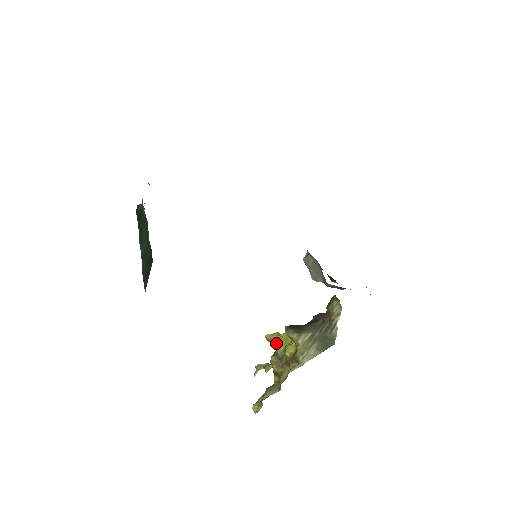
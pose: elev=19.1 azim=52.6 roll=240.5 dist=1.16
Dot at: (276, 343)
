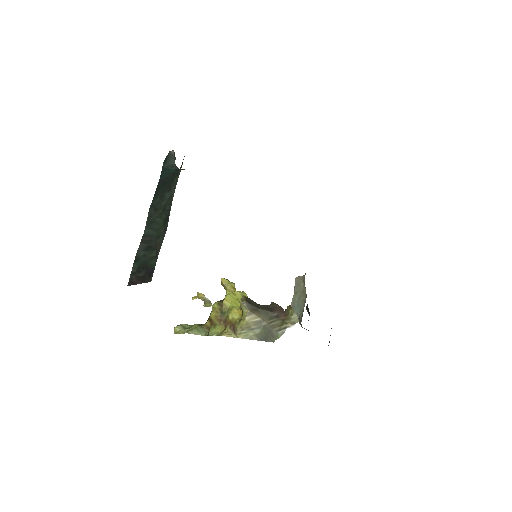
Dot at: (227, 297)
